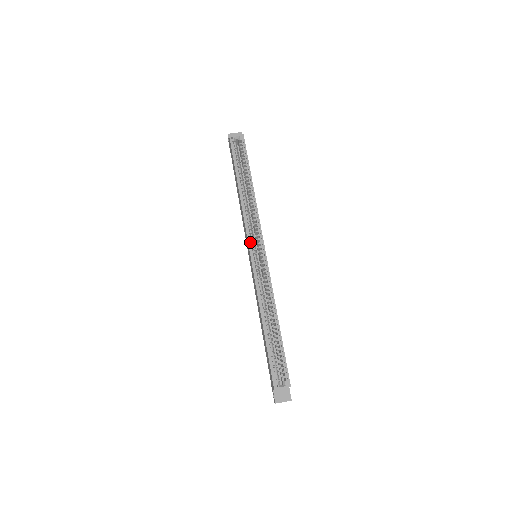
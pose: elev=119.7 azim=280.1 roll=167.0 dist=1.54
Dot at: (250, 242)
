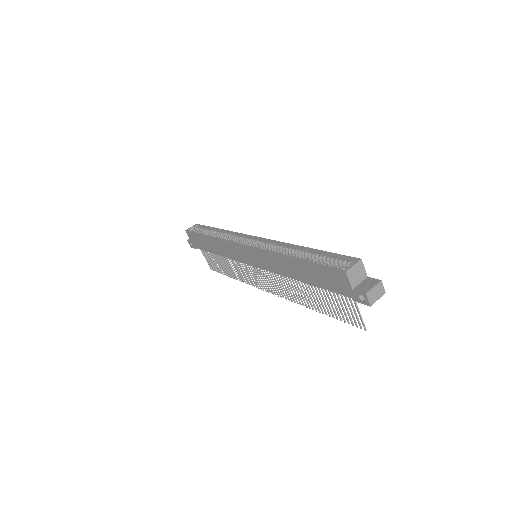
Dot at: occluded
